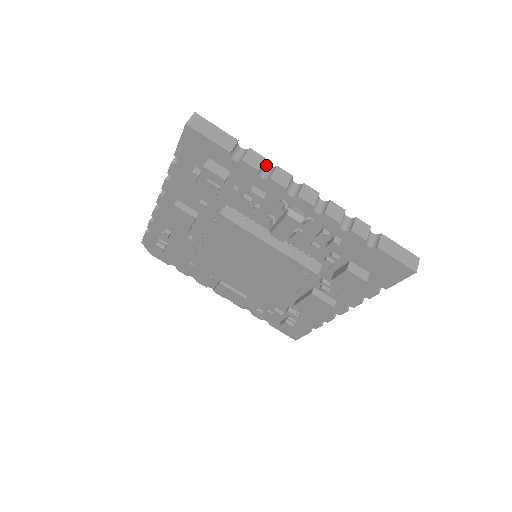
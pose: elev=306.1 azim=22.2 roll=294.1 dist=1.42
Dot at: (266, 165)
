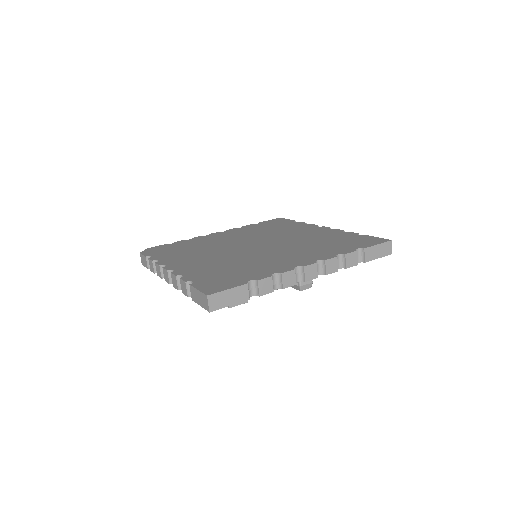
Dot at: (272, 276)
